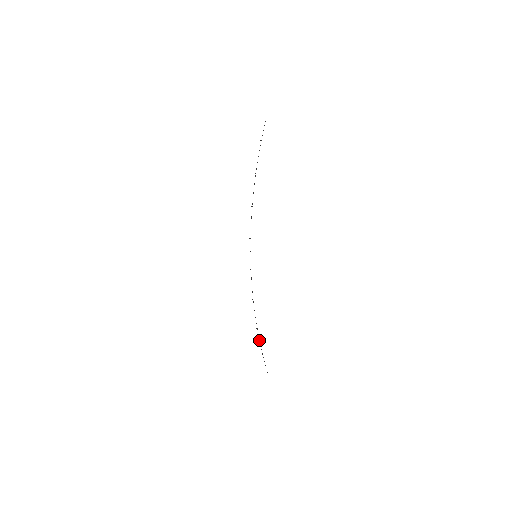
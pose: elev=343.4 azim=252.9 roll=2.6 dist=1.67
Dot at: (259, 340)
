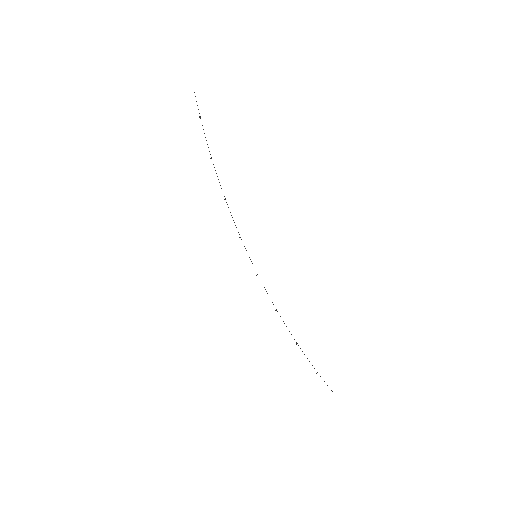
Dot at: occluded
